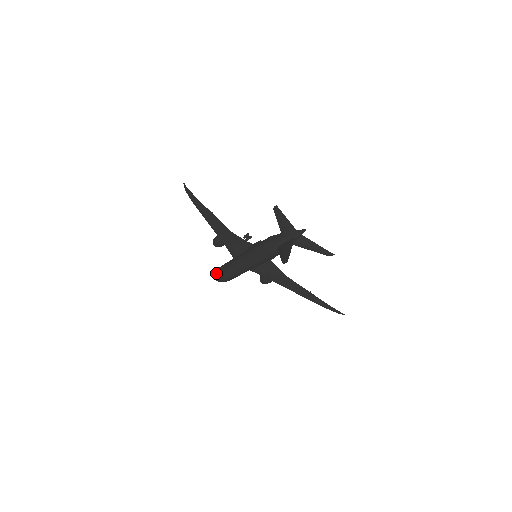
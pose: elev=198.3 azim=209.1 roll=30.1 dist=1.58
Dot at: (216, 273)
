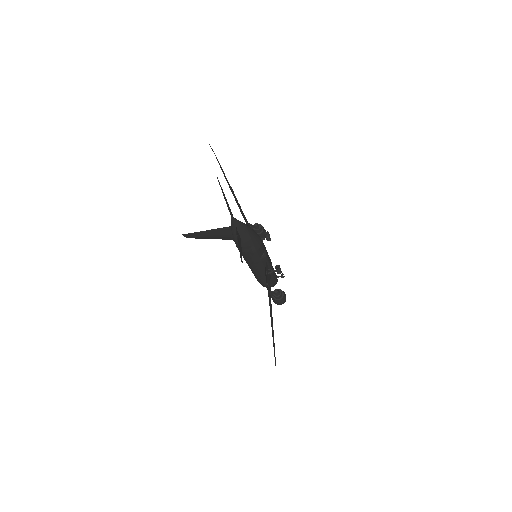
Dot at: occluded
